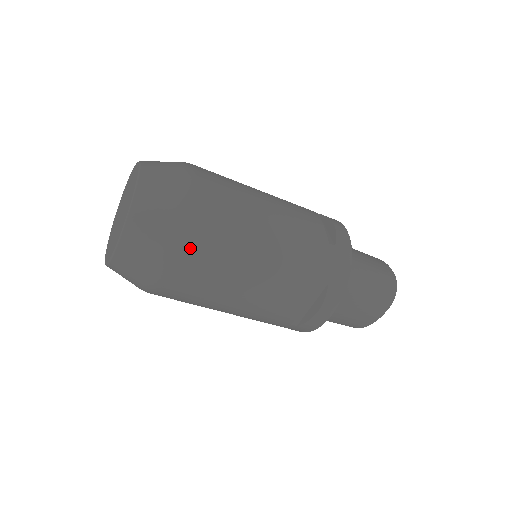
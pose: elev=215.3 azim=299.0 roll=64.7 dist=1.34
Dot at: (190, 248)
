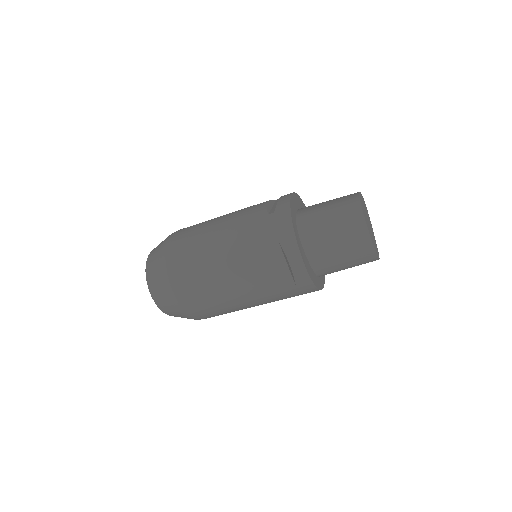
Dot at: (177, 276)
